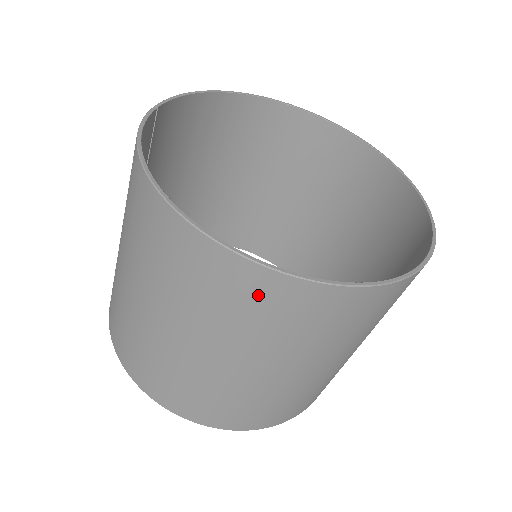
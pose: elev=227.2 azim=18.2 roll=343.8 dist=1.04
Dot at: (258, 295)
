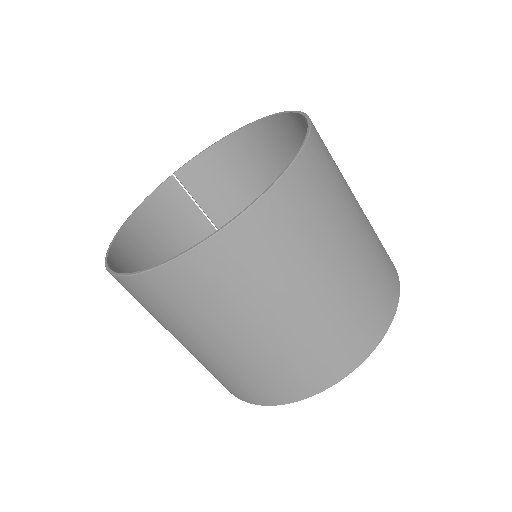
Dot at: occluded
